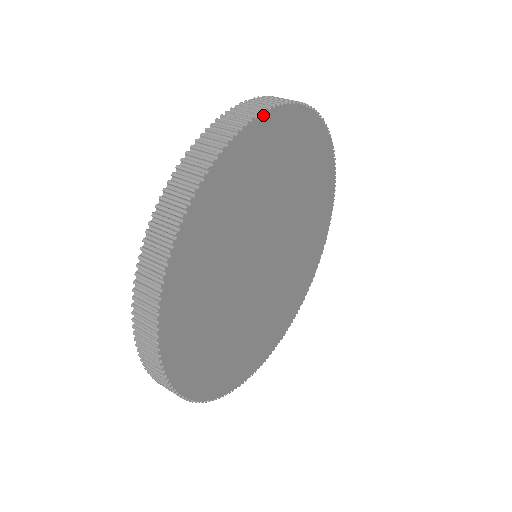
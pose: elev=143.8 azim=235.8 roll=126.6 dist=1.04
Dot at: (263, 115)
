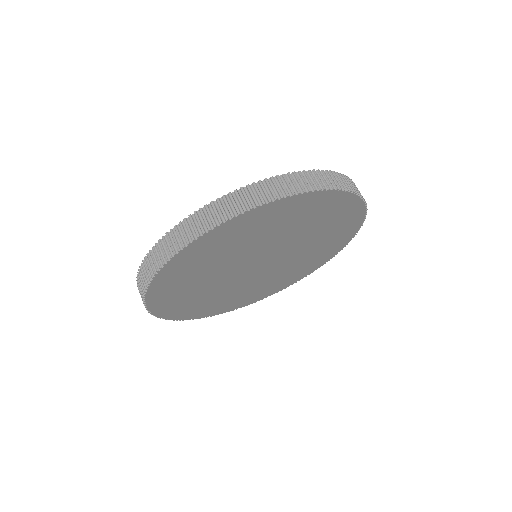
Dot at: (299, 195)
